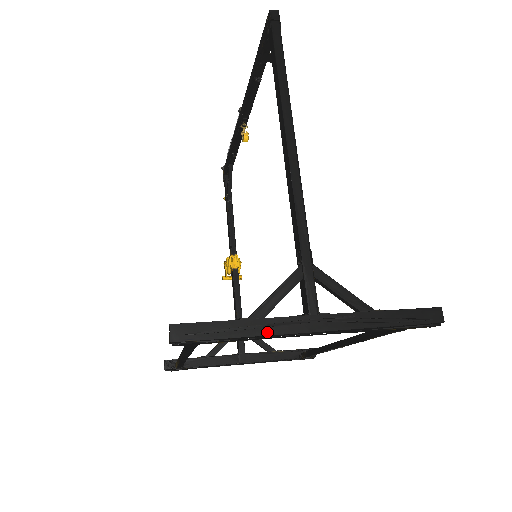
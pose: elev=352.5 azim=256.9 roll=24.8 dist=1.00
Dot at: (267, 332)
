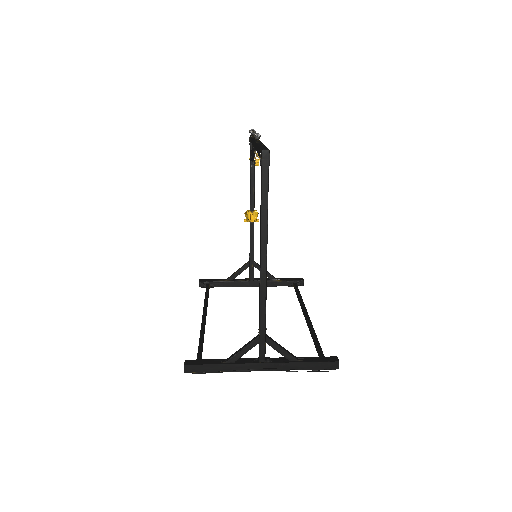
Dot at: (235, 370)
